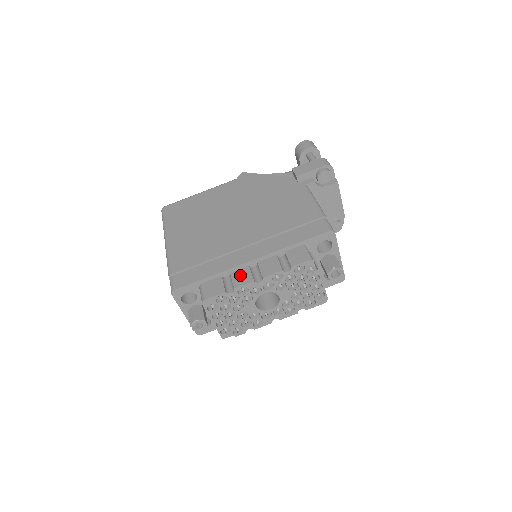
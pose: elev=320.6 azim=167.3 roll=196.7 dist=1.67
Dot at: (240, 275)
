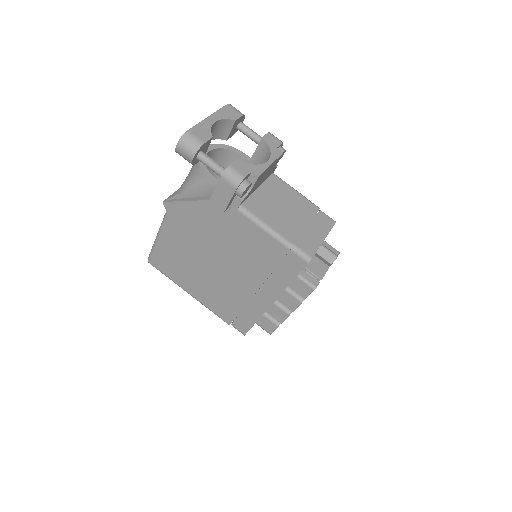
Dot at: (275, 313)
